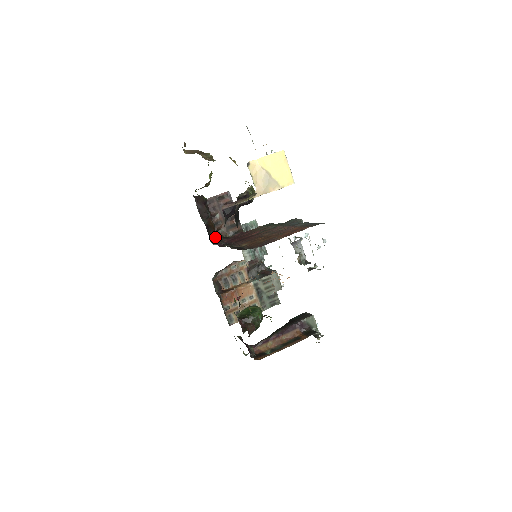
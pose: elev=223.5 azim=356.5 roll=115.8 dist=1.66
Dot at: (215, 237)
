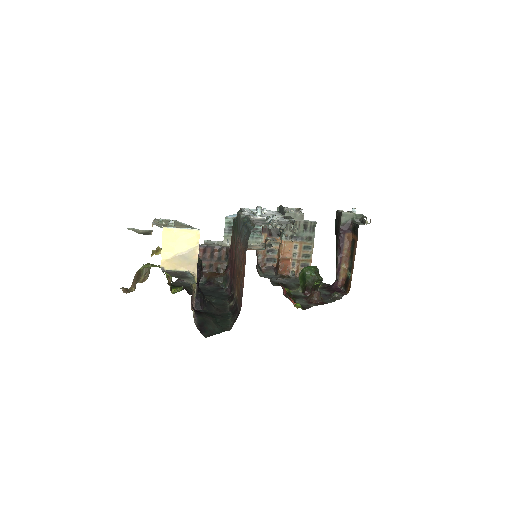
Dot at: (222, 279)
